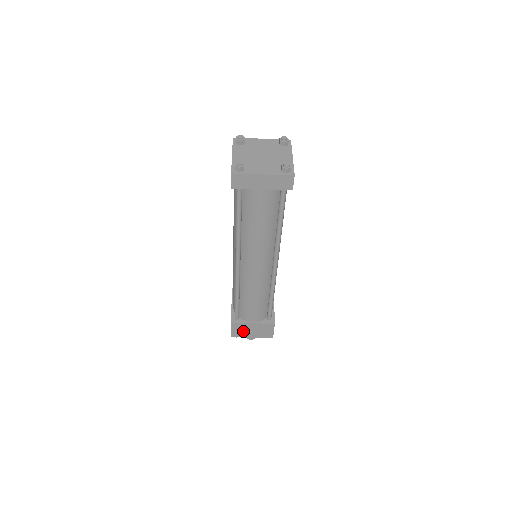
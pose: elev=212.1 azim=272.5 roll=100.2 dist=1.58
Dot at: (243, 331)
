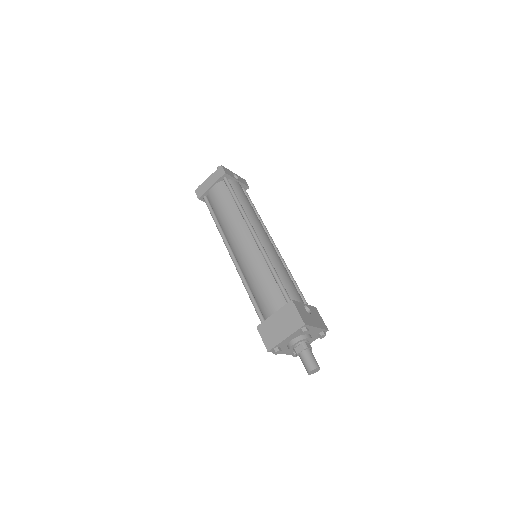
Dot at: (273, 333)
